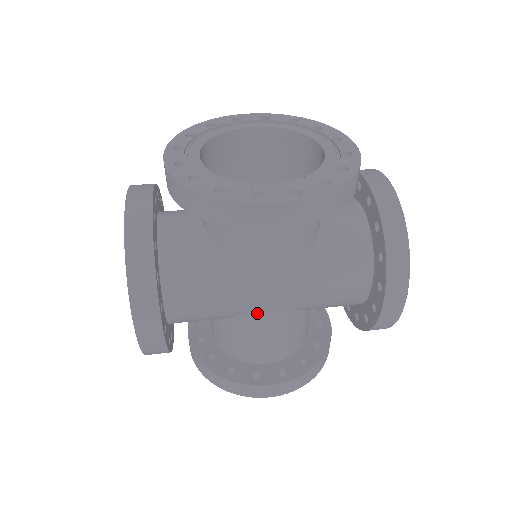
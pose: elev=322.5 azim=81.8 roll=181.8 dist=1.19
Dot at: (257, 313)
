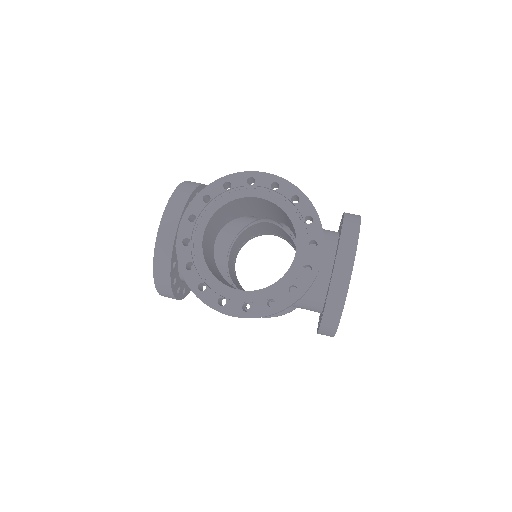
Dot at: occluded
